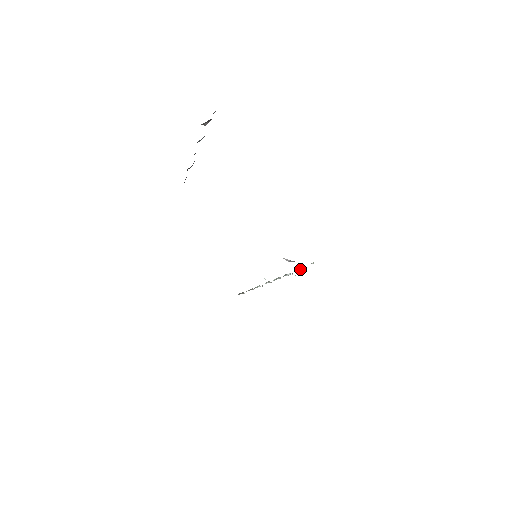
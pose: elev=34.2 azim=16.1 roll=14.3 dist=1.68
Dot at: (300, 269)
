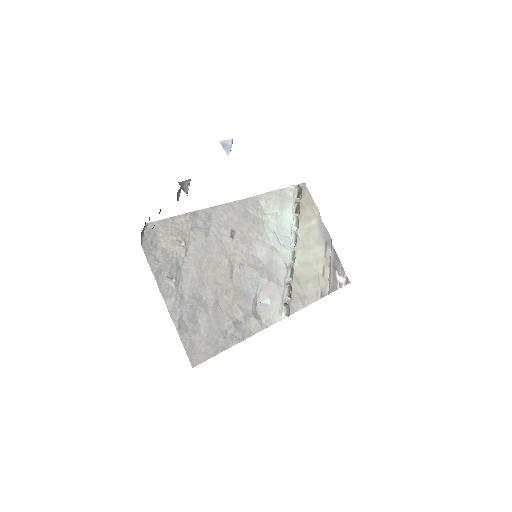
Dot at: (287, 297)
